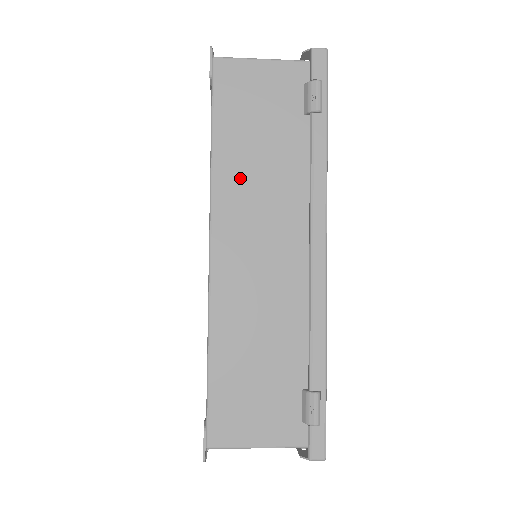
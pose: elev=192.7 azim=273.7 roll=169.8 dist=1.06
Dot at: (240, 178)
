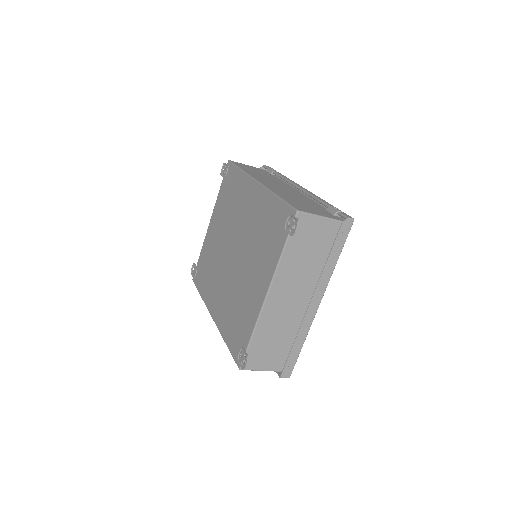
Dot at: (257, 175)
